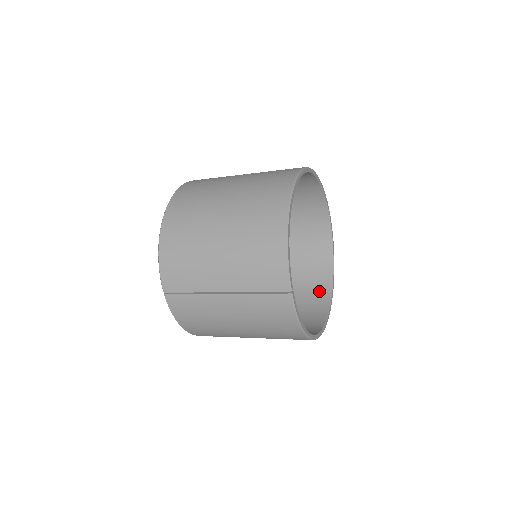
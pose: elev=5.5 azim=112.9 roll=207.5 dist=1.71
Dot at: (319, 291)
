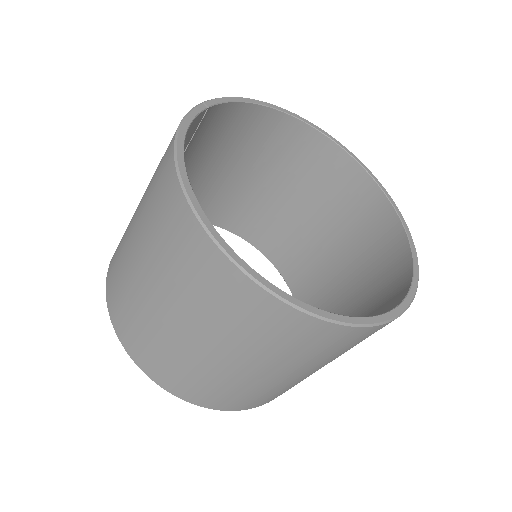
Dot at: occluded
